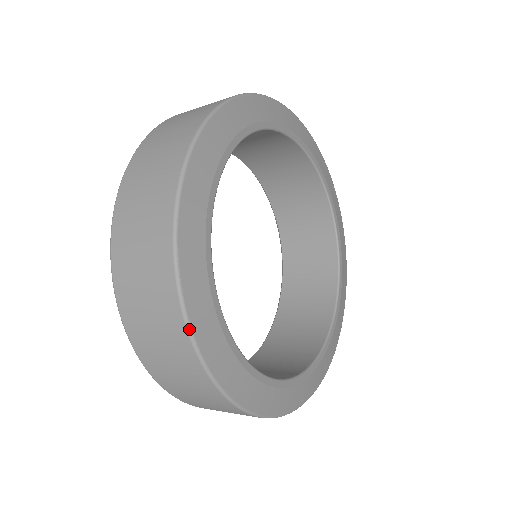
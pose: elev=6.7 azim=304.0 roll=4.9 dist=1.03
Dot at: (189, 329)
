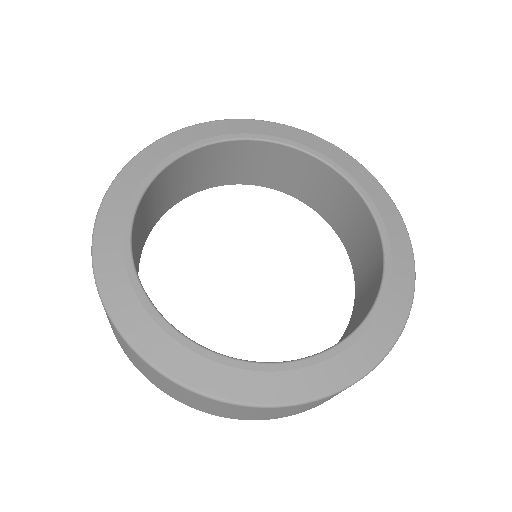
Dot at: (133, 349)
